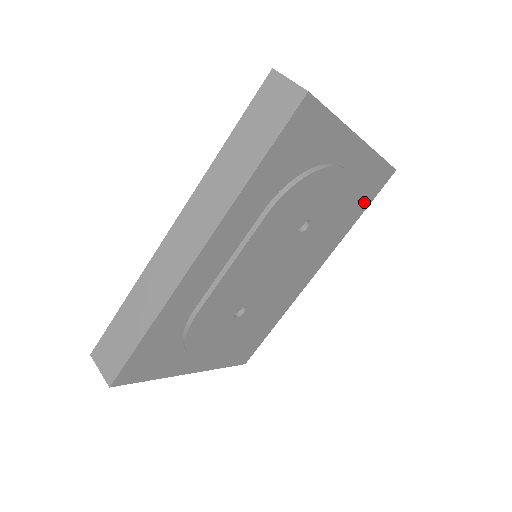
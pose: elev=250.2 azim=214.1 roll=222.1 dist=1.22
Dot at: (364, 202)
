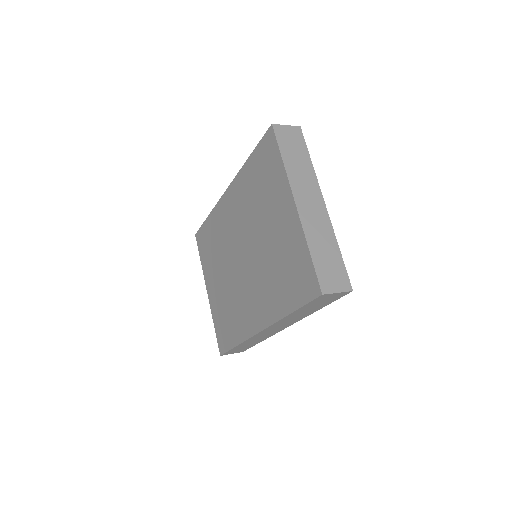
Dot at: occluded
